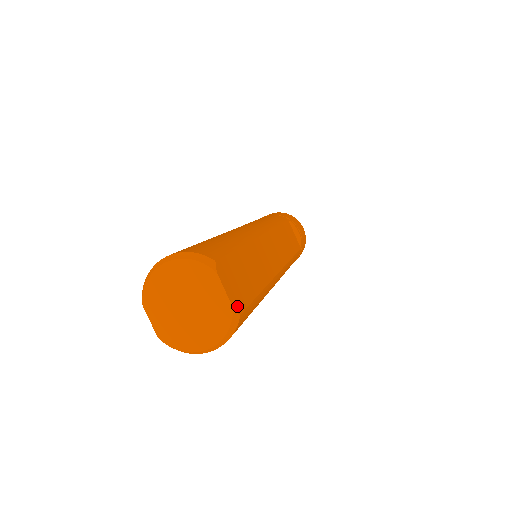
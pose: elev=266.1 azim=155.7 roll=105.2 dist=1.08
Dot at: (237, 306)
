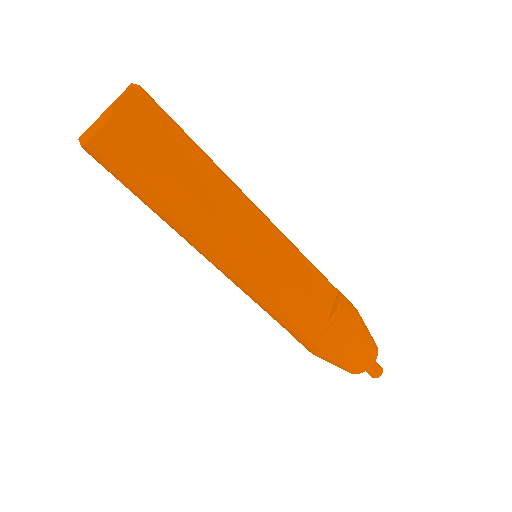
Dot at: (119, 113)
